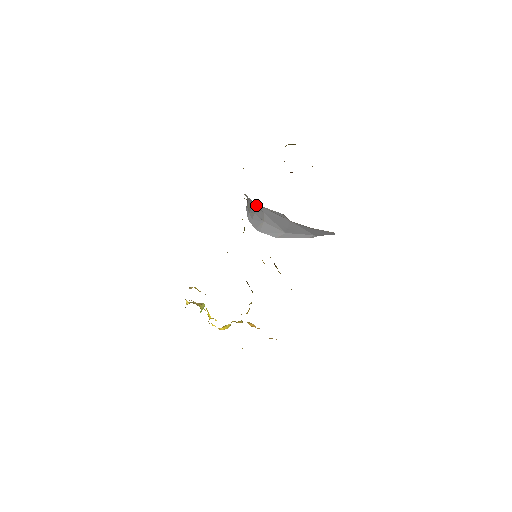
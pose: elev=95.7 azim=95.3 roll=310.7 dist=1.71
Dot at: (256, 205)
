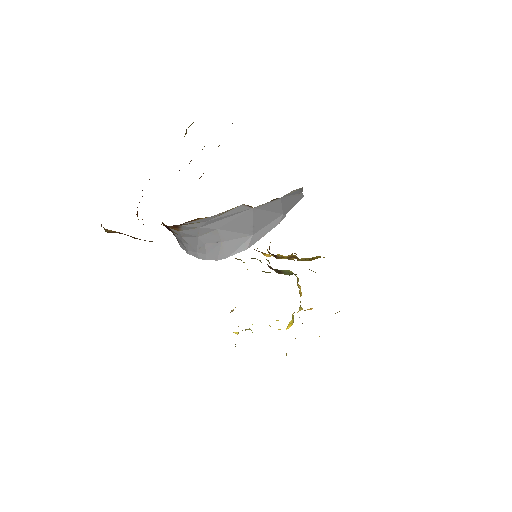
Dot at: (203, 228)
